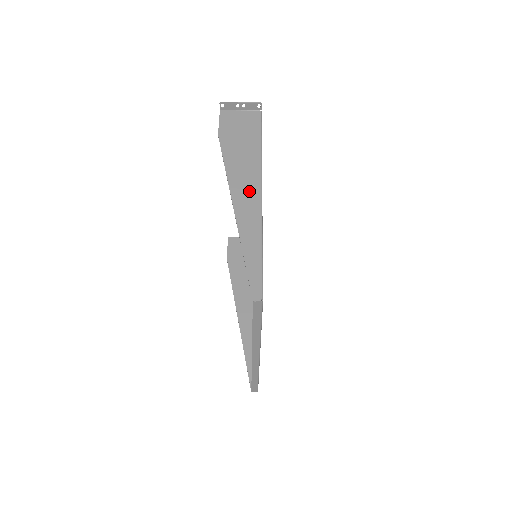
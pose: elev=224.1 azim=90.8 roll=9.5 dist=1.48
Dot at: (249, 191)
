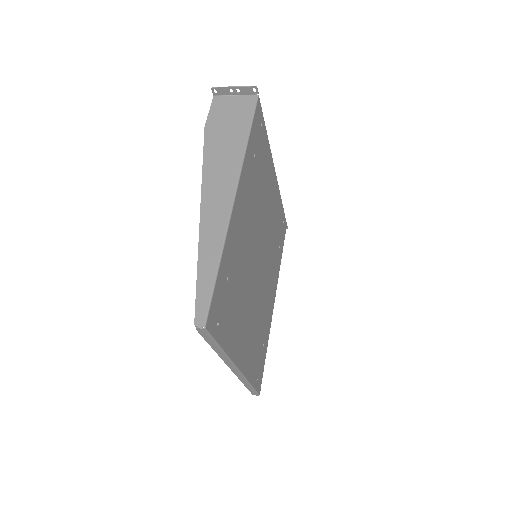
Dot at: (221, 195)
